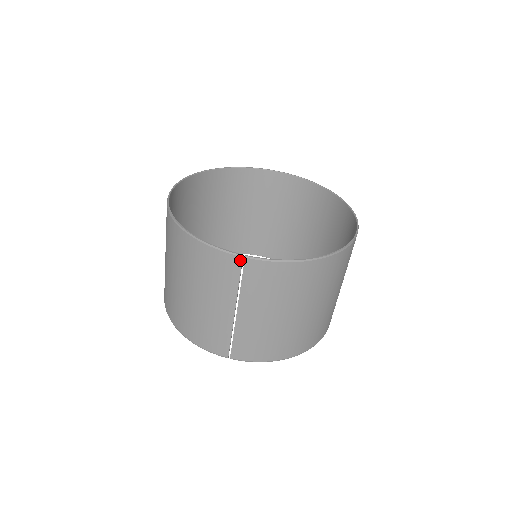
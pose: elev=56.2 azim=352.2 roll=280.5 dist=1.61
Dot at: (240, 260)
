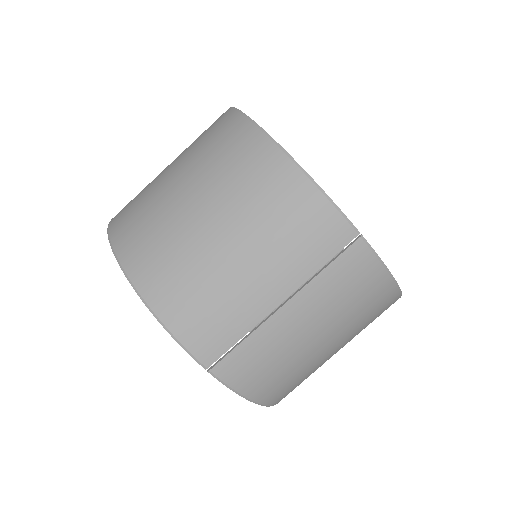
Dot at: (352, 236)
